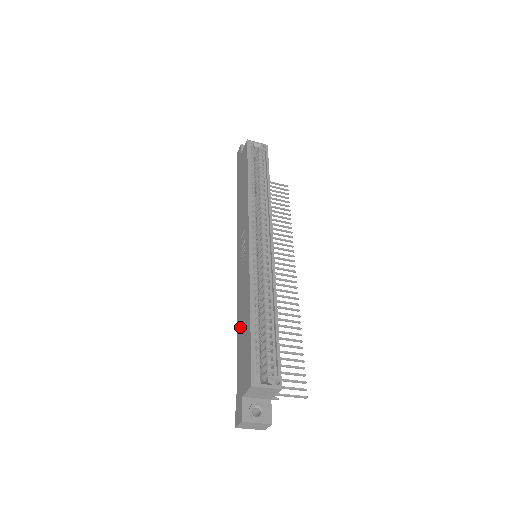
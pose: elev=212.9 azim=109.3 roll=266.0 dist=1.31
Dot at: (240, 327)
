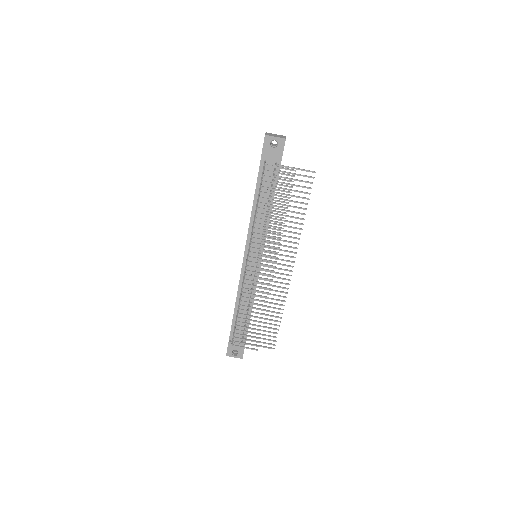
Dot at: occluded
